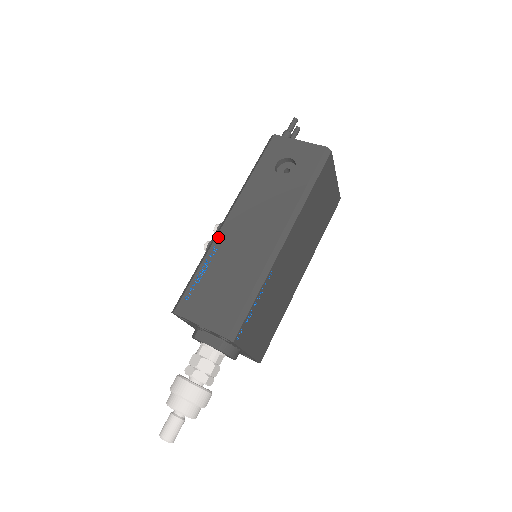
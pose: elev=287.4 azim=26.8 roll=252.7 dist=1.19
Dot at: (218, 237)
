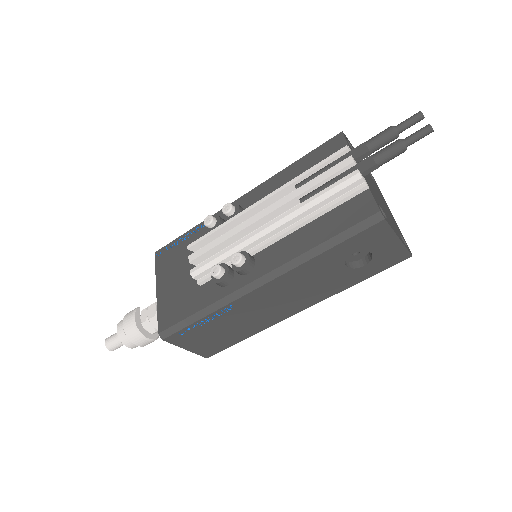
Dot at: (240, 300)
